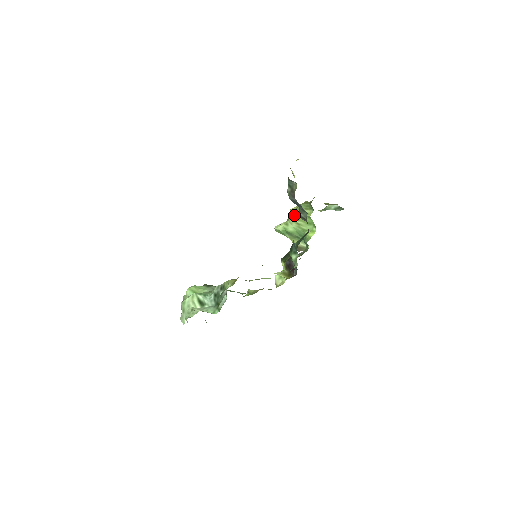
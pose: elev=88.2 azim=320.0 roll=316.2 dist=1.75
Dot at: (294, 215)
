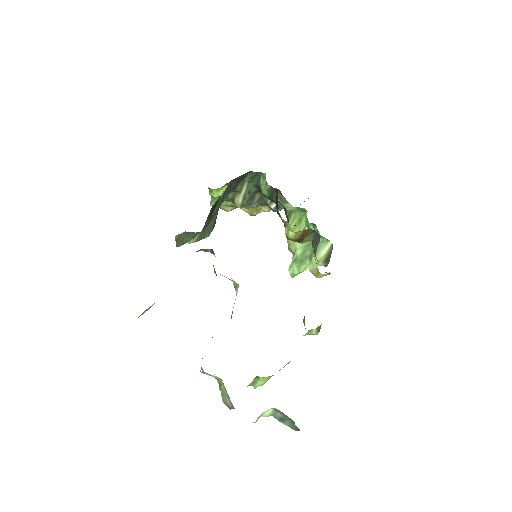
Dot at: (289, 240)
